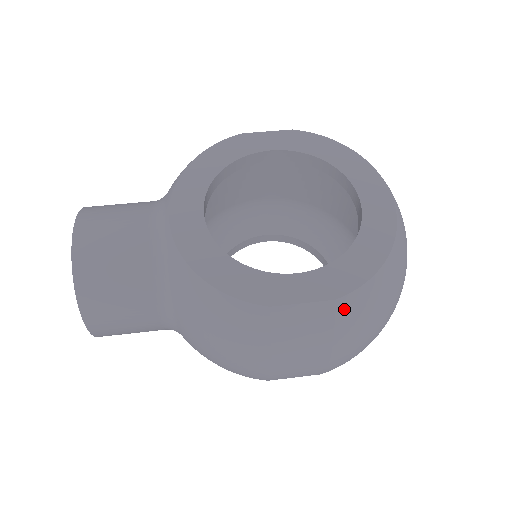
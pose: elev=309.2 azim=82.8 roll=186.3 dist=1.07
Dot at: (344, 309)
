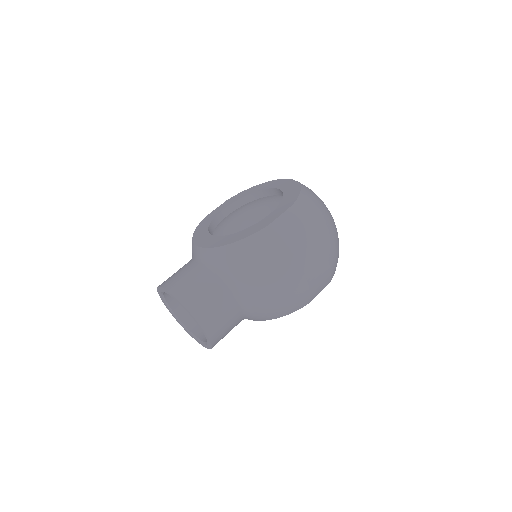
Dot at: (300, 208)
